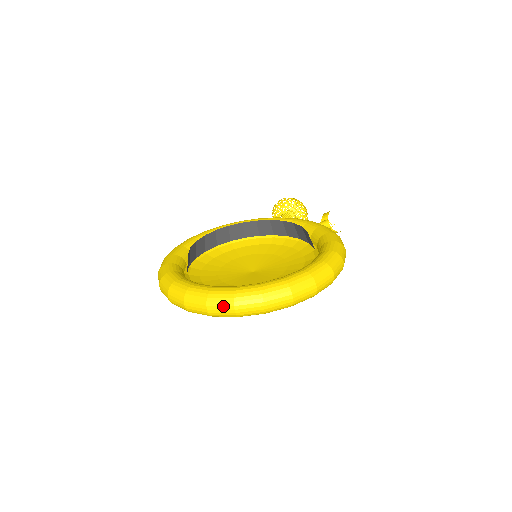
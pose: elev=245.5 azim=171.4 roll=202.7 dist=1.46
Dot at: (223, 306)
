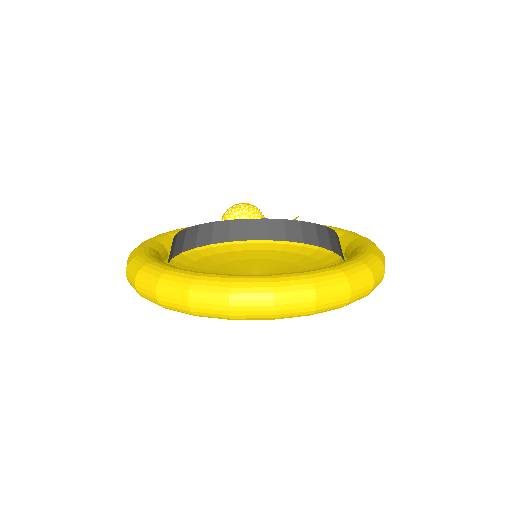
Dot at: (300, 297)
